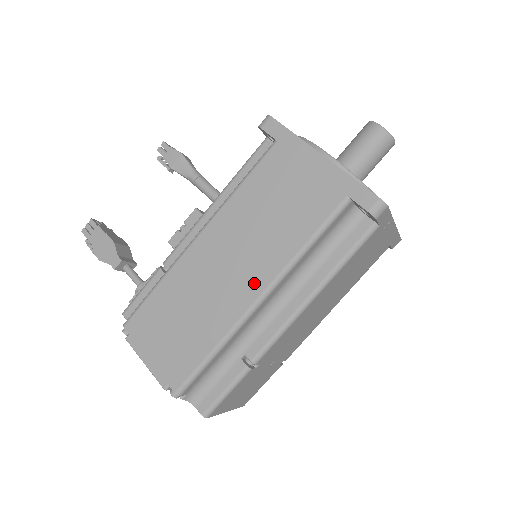
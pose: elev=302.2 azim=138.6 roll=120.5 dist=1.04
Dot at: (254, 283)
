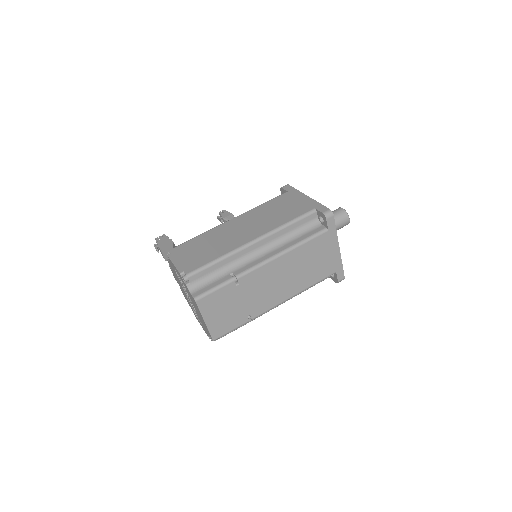
Dot at: (254, 235)
